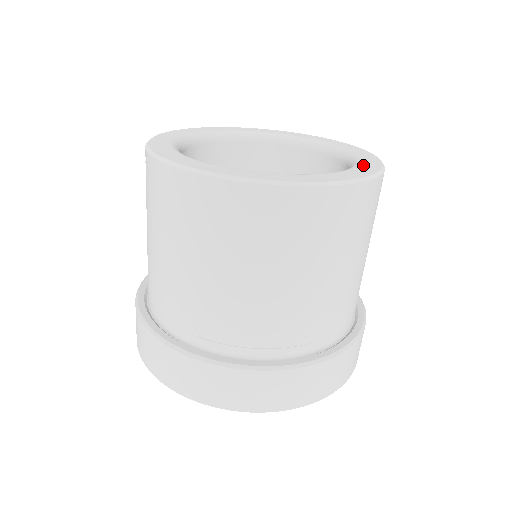
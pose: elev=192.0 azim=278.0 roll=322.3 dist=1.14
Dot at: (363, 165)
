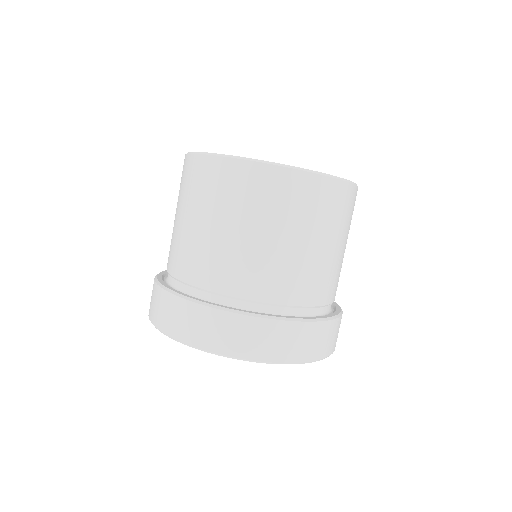
Dot at: occluded
